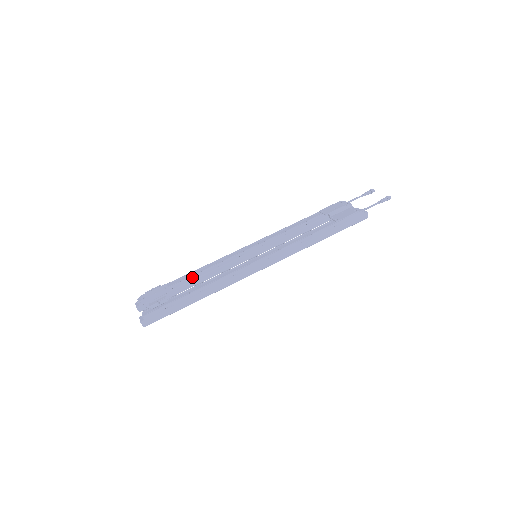
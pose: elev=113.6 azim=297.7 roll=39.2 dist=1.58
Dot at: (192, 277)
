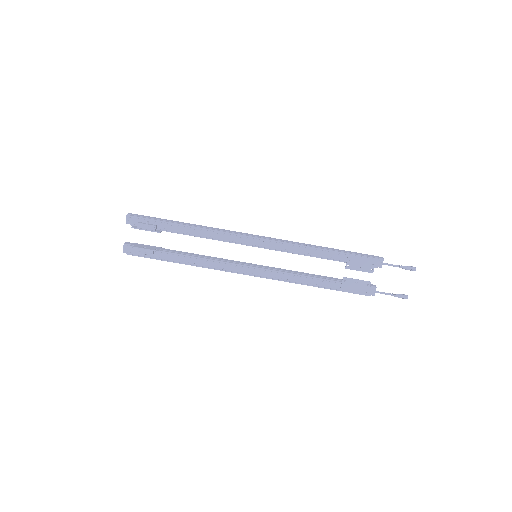
Dot at: (189, 235)
